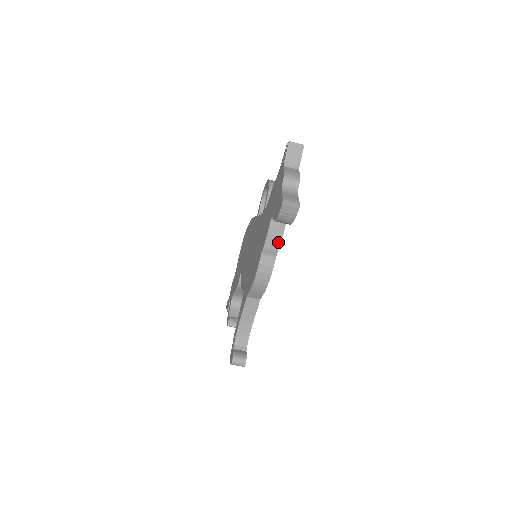
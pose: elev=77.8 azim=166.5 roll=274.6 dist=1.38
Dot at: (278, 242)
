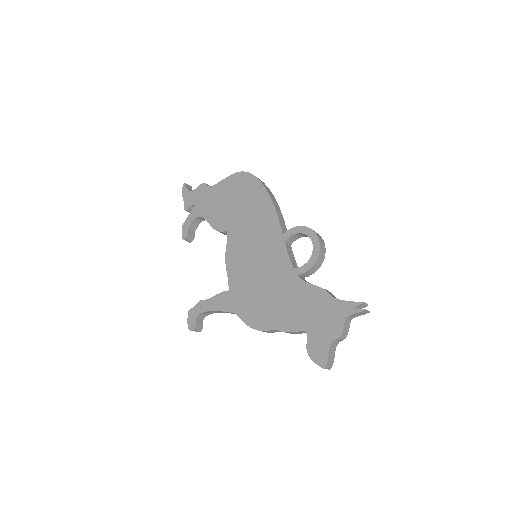
Dot at: (293, 333)
